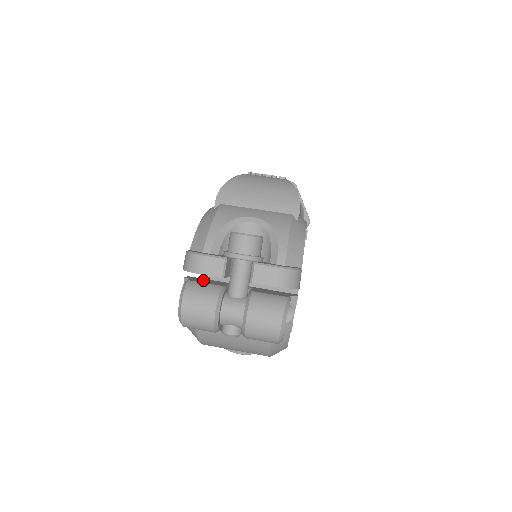
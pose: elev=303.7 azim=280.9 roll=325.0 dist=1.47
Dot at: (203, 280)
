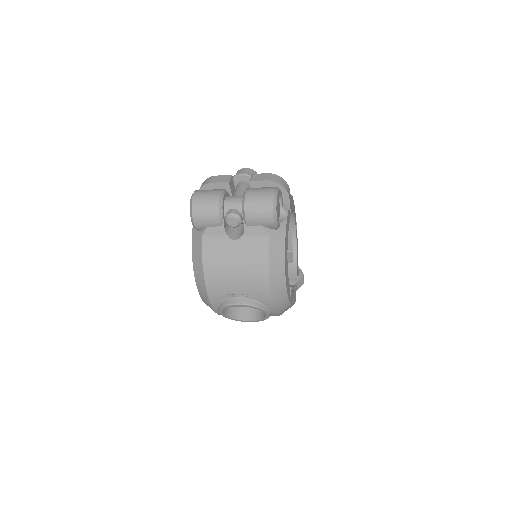
Dot at: occluded
